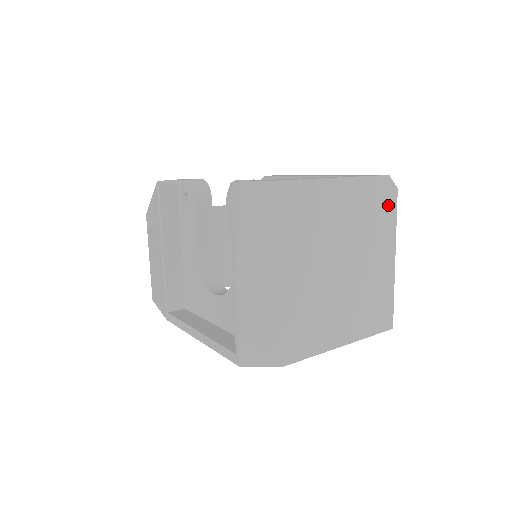
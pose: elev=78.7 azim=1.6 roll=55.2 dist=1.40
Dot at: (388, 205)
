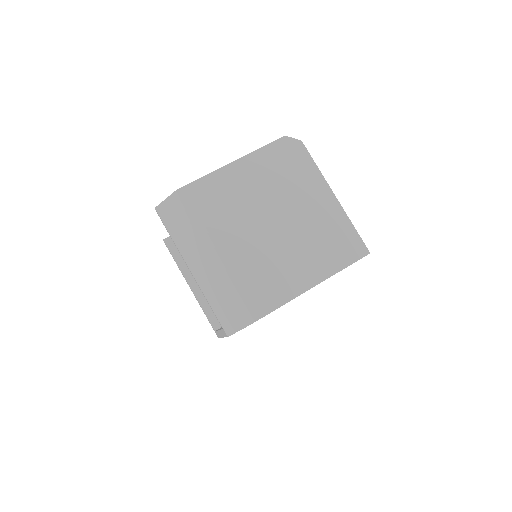
Dot at: (299, 158)
